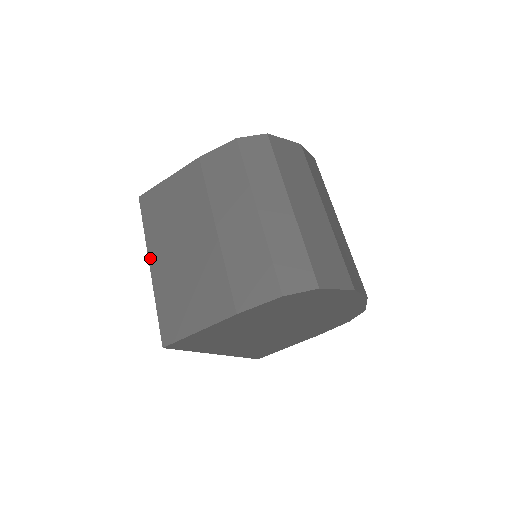
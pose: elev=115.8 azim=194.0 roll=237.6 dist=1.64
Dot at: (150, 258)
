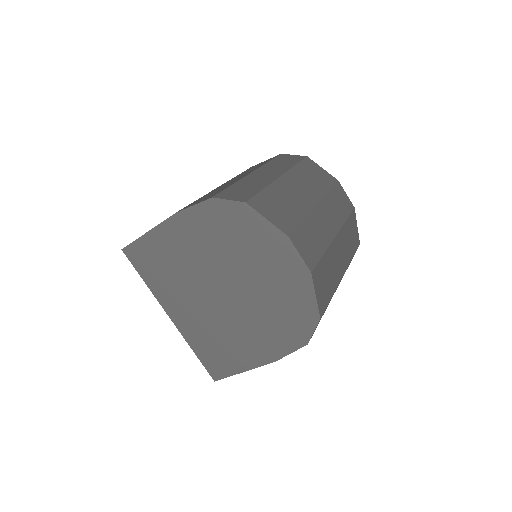
Dot at: occluded
